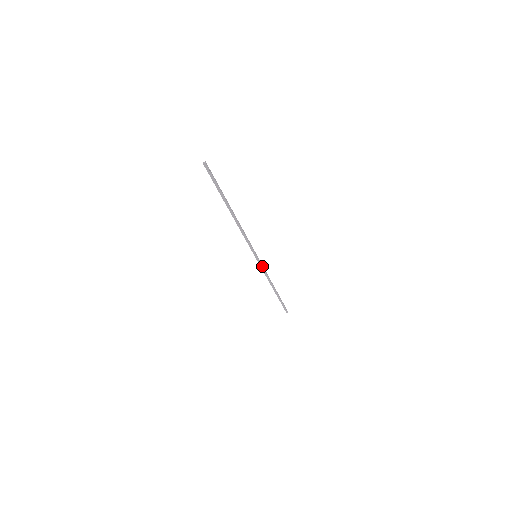
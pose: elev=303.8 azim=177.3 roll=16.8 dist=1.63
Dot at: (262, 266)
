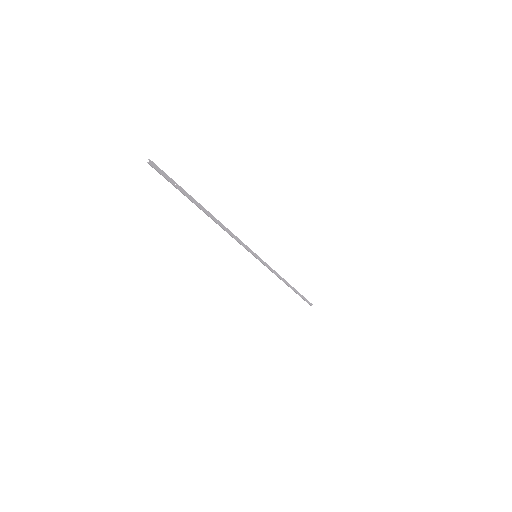
Dot at: (267, 264)
